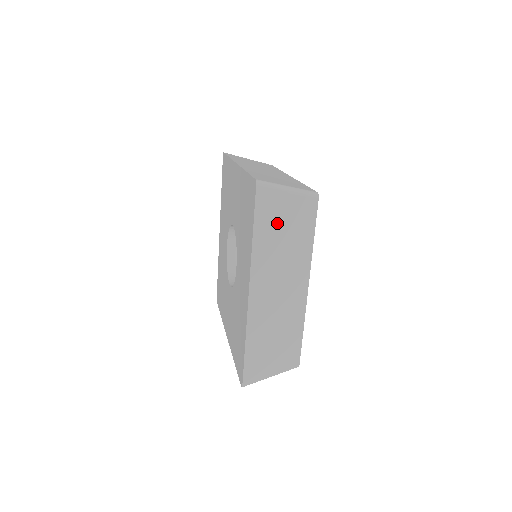
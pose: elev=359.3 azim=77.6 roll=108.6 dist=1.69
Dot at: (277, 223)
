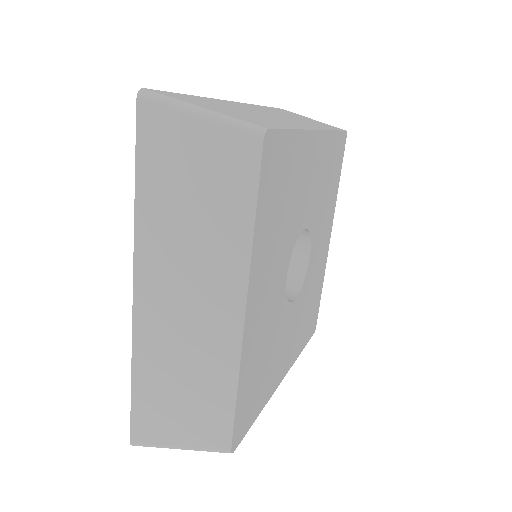
Dot at: (179, 175)
